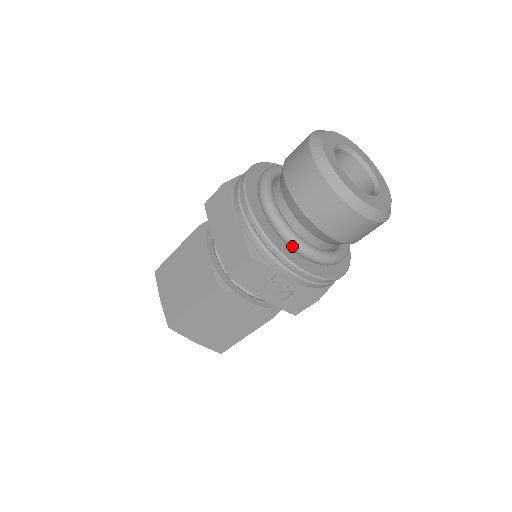
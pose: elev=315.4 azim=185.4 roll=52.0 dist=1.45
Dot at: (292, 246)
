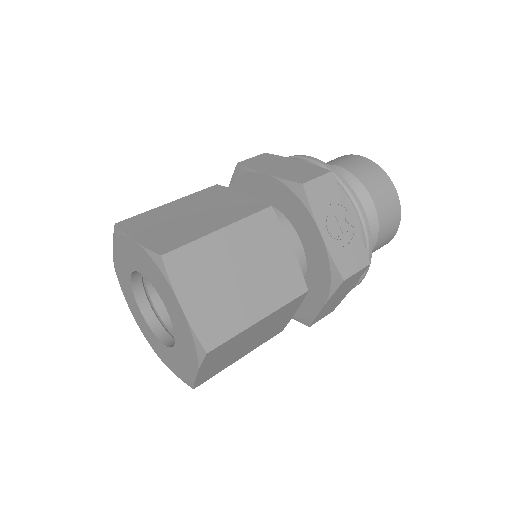
Dot at: occluded
